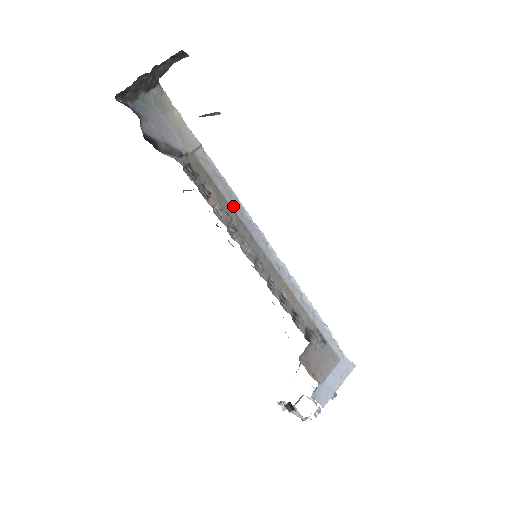
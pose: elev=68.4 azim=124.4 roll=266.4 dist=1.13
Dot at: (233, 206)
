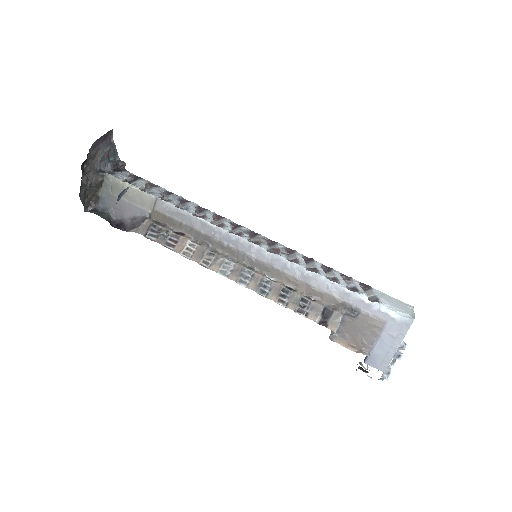
Dot at: (205, 232)
